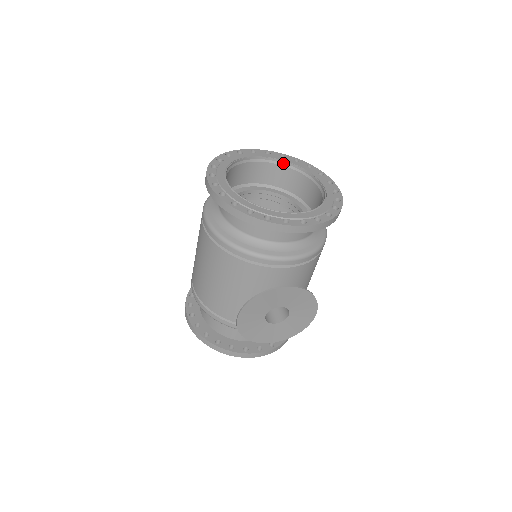
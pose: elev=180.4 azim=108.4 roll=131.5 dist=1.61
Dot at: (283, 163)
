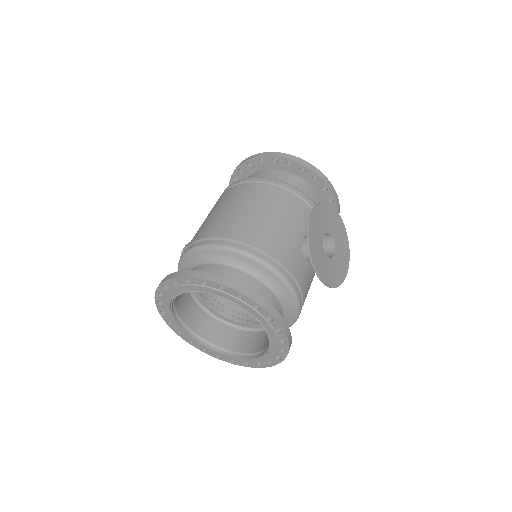
Dot at: occluded
